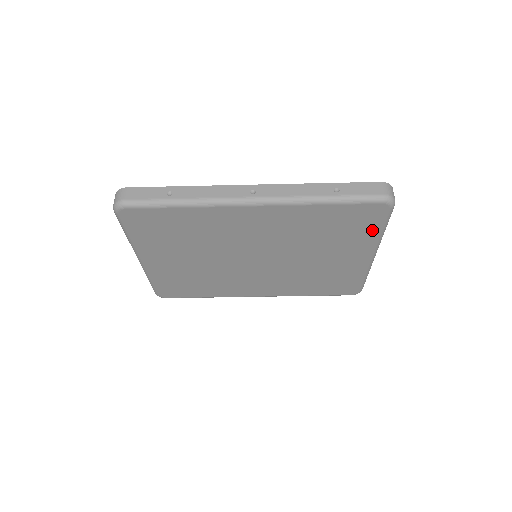
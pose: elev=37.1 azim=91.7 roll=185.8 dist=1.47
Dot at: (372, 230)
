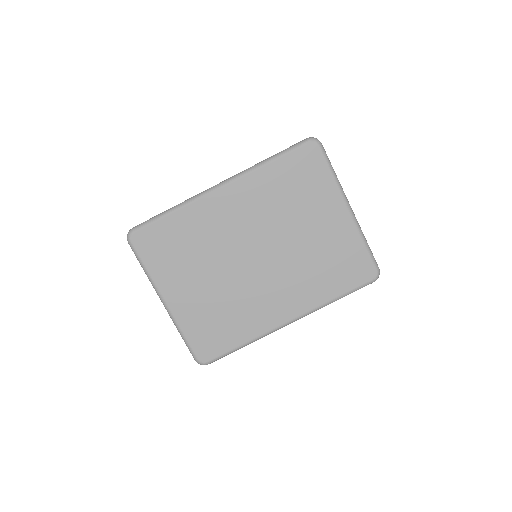
Dot at: (323, 176)
